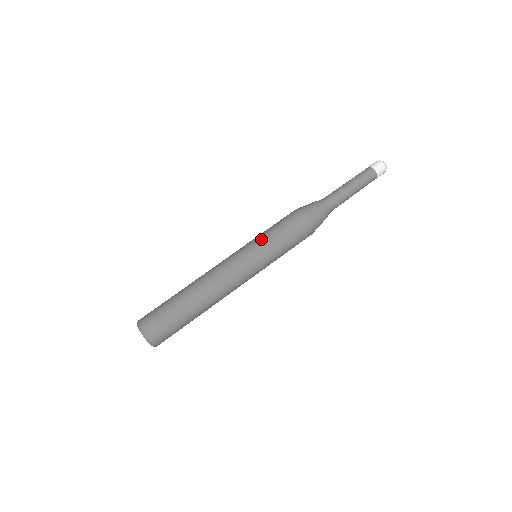
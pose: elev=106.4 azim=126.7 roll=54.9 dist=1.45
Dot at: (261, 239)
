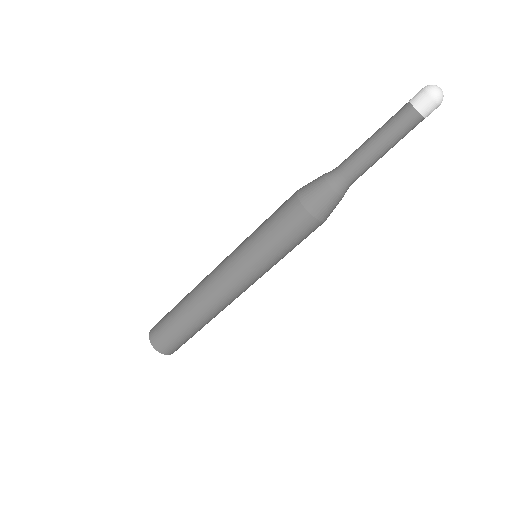
Dot at: (273, 262)
